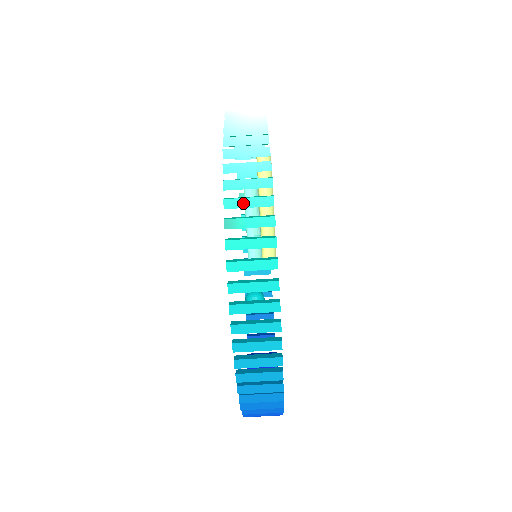
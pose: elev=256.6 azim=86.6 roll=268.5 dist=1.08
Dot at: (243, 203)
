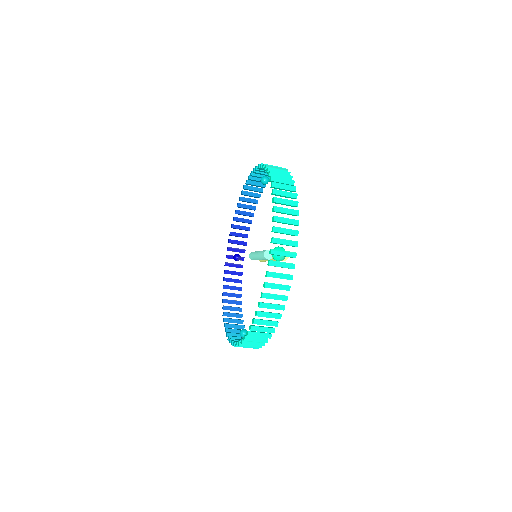
Dot at: (253, 341)
